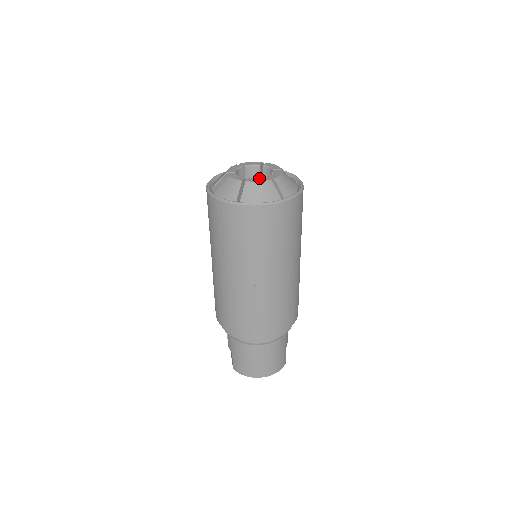
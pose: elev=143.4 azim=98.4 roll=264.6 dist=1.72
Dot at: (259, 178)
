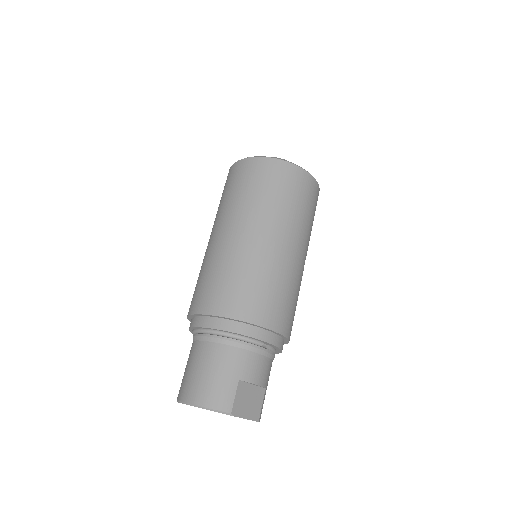
Dot at: occluded
